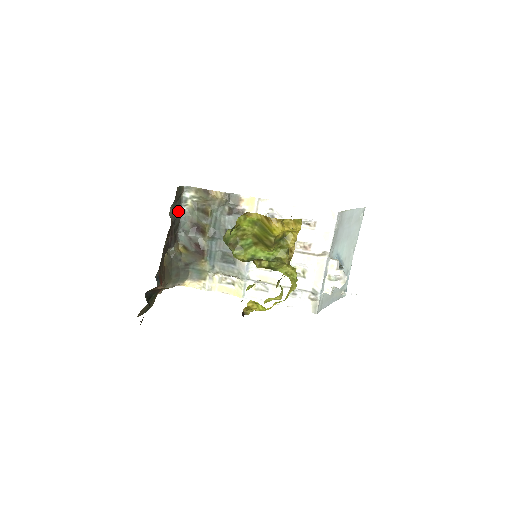
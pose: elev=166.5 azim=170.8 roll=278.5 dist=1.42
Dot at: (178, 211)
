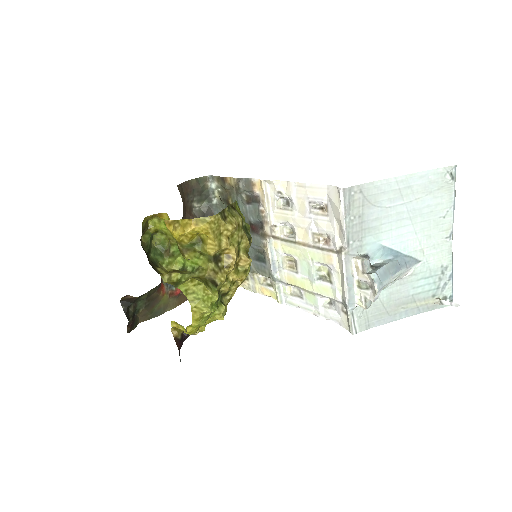
Dot at: (209, 204)
